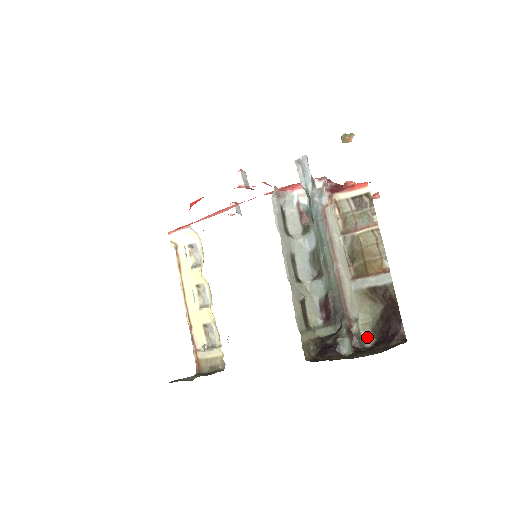
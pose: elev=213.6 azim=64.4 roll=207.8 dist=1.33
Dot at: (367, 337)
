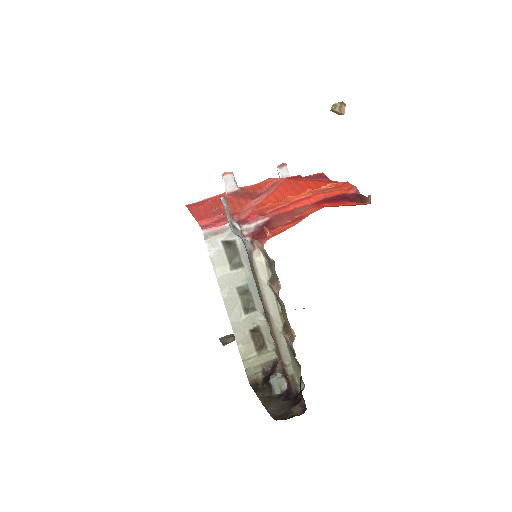
Dot at: occluded
